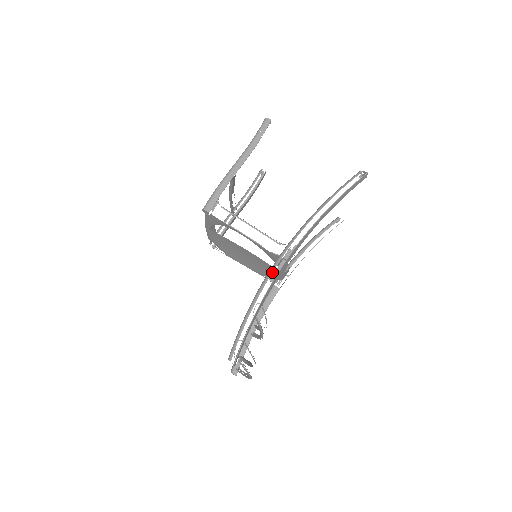
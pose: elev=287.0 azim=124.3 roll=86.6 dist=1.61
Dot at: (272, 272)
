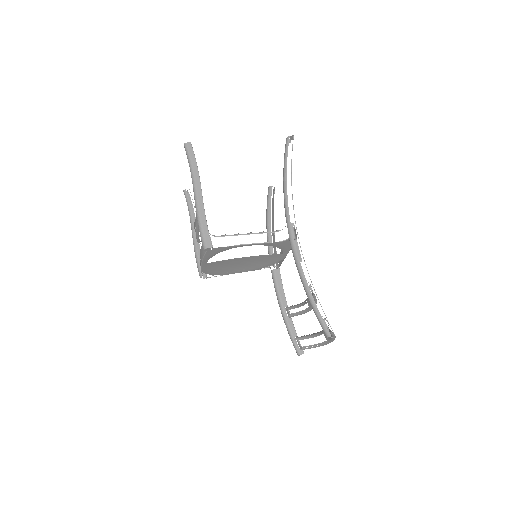
Dot at: (297, 254)
